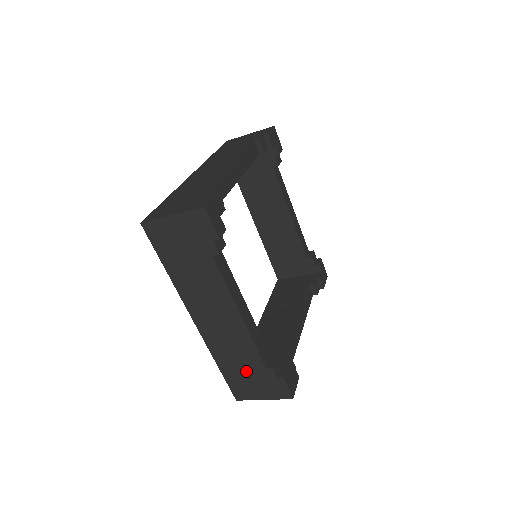
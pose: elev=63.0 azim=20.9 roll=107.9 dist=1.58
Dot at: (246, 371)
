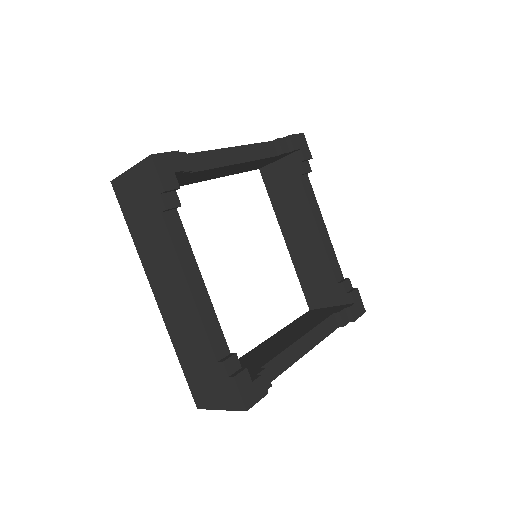
Dot at: (201, 366)
